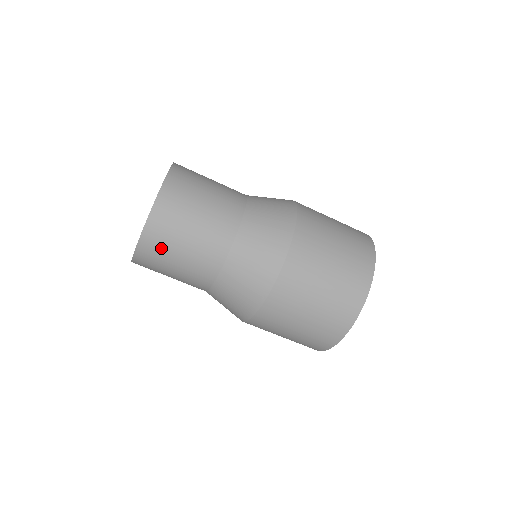
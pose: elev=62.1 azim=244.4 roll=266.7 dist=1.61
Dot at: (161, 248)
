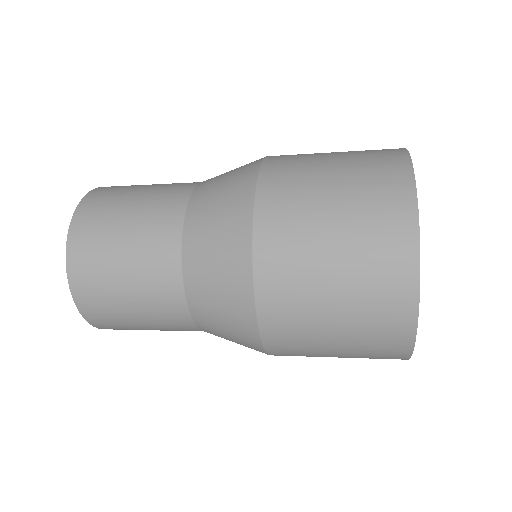
Dot at: occluded
